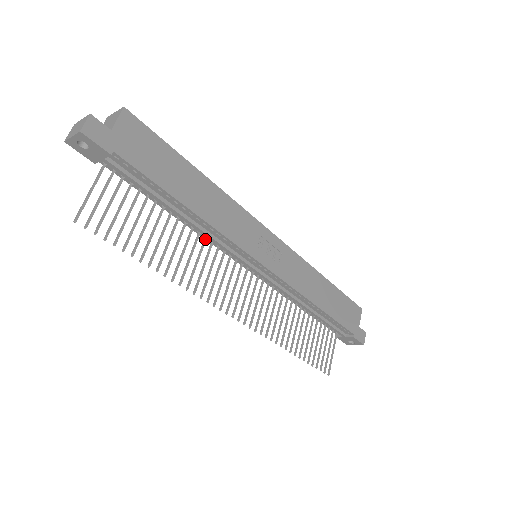
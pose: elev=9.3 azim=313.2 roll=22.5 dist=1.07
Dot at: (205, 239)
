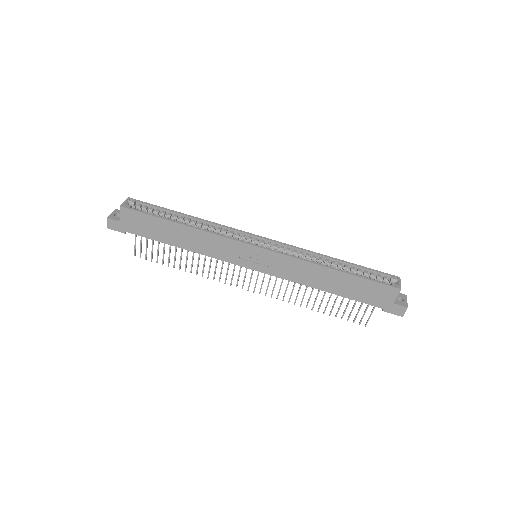
Dot at: occluded
